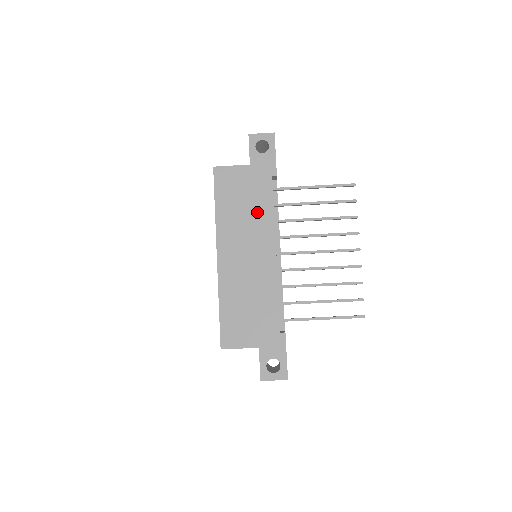
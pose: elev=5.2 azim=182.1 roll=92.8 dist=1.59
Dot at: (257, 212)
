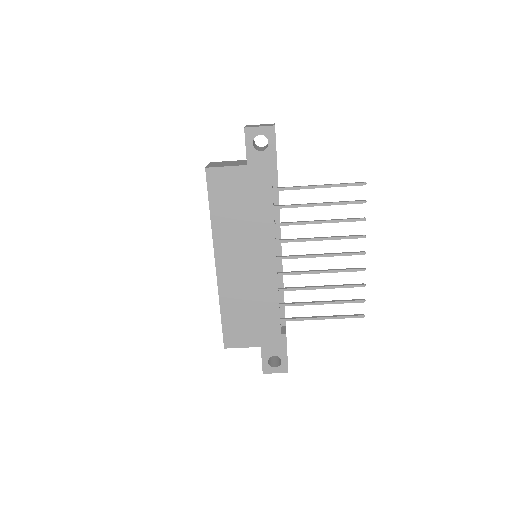
Dot at: (256, 219)
